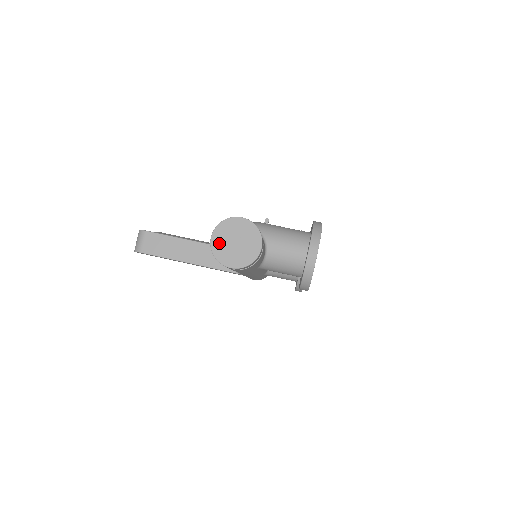
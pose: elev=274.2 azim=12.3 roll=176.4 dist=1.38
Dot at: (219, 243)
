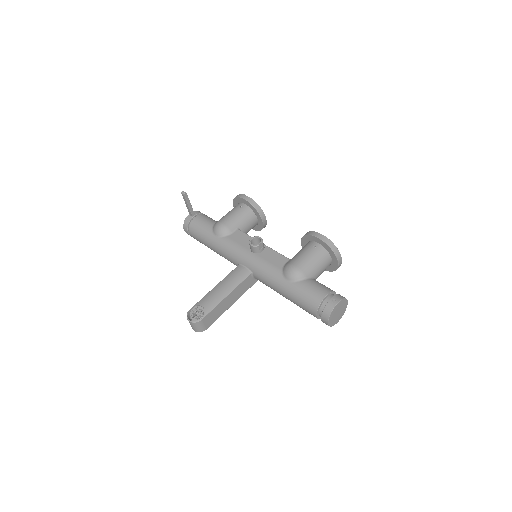
Dot at: (332, 321)
